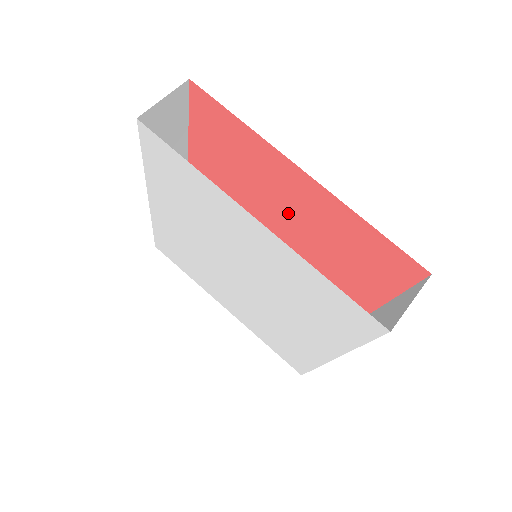
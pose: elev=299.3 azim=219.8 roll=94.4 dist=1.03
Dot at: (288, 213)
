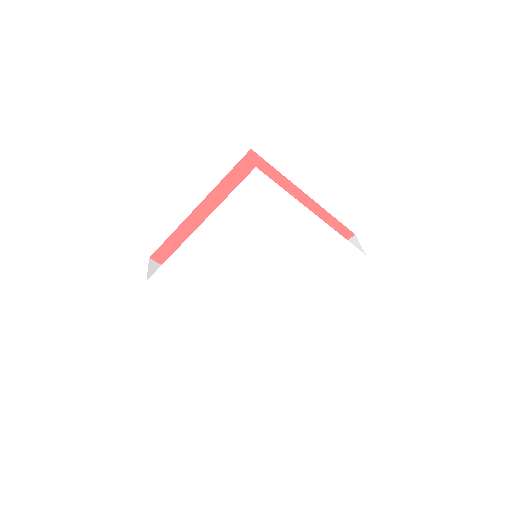
Dot at: occluded
